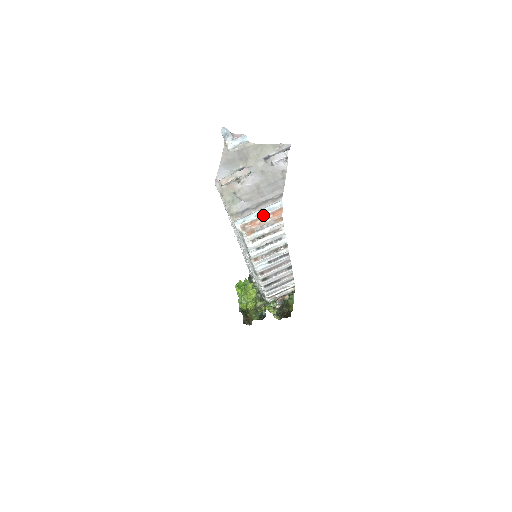
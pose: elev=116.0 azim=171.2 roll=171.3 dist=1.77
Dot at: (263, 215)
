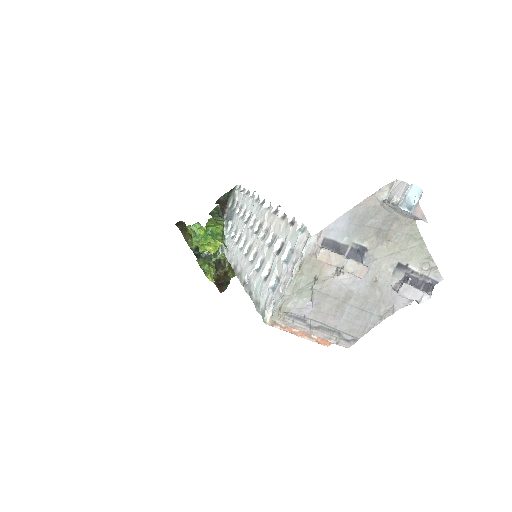
Dot at: occluded
